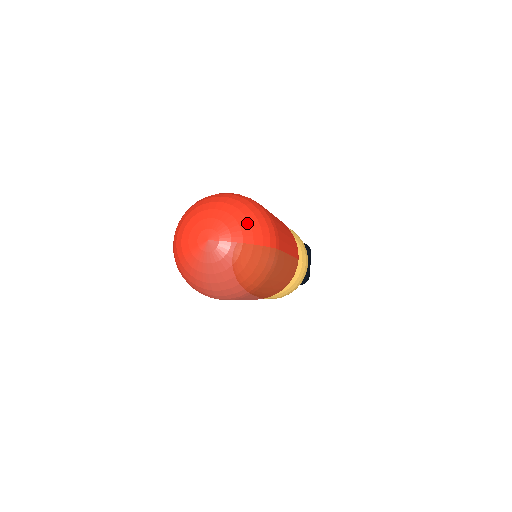
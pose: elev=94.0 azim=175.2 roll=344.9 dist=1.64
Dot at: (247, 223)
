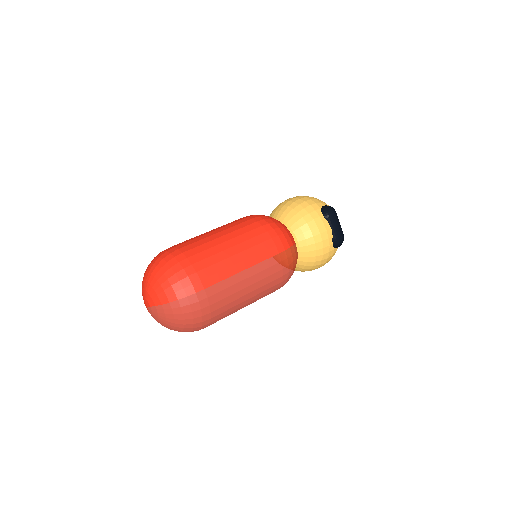
Dot at: (160, 287)
